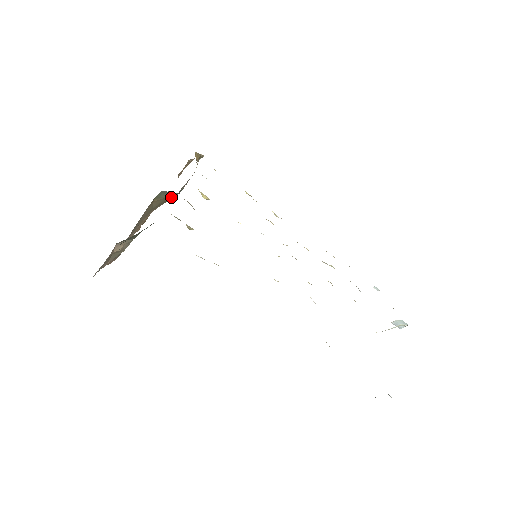
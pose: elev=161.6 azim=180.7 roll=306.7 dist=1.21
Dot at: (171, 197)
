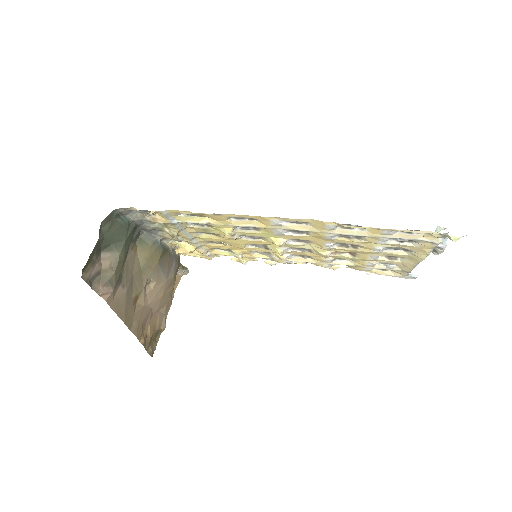
Dot at: (155, 252)
